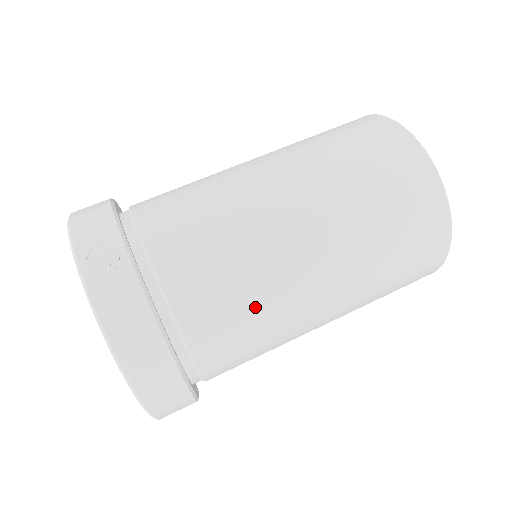
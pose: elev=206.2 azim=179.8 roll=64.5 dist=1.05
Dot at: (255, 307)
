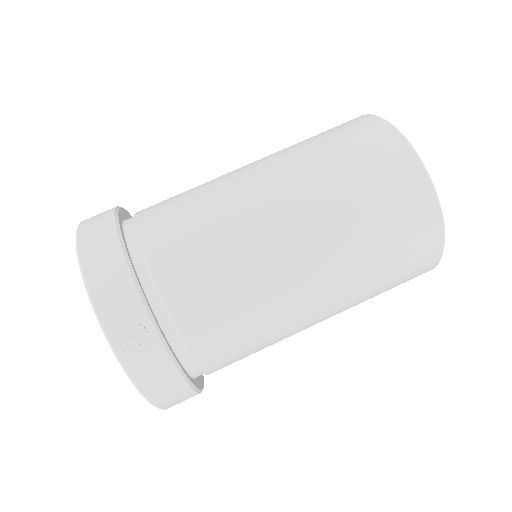
Dot at: (262, 344)
